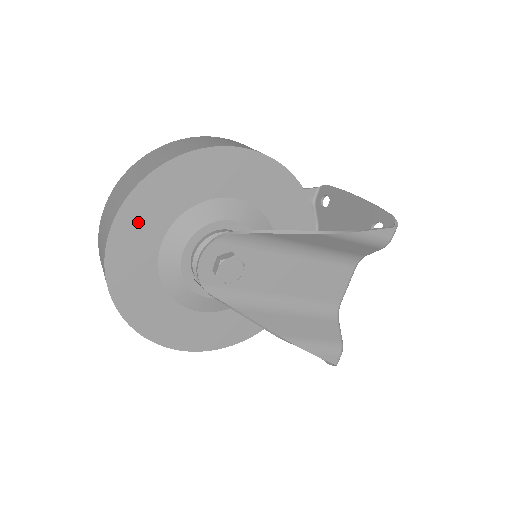
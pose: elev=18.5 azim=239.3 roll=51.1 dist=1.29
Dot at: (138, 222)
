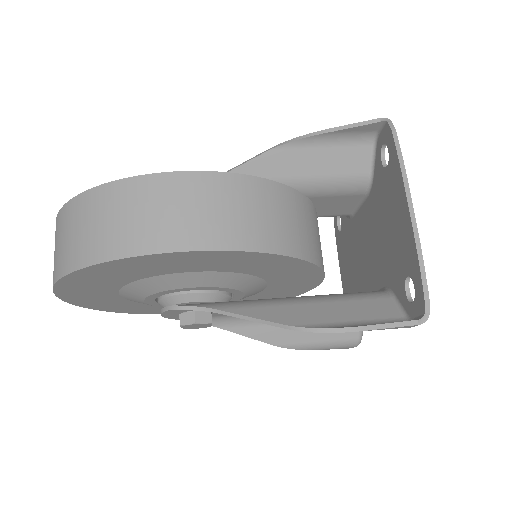
Dot at: (82, 293)
